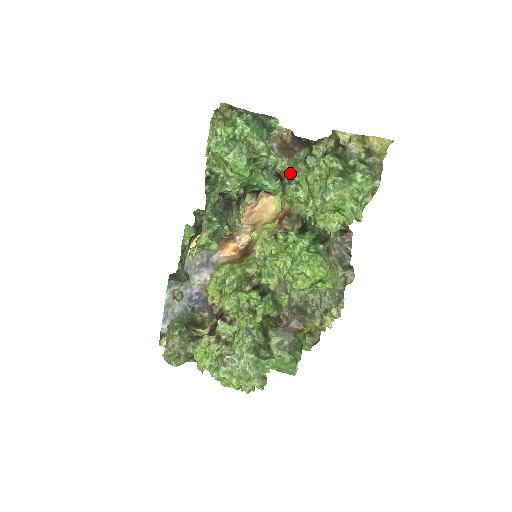
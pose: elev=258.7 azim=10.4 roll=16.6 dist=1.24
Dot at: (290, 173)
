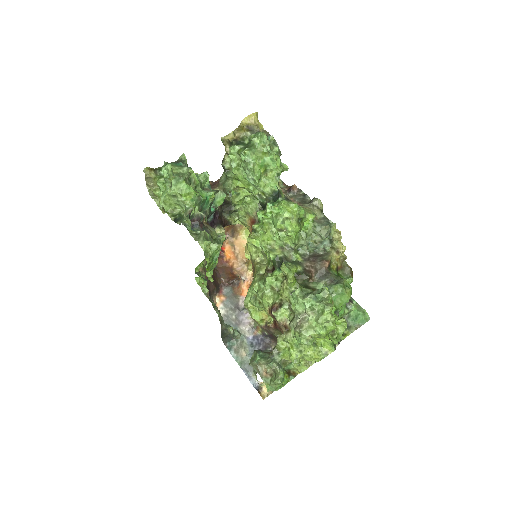
Dot at: (226, 191)
